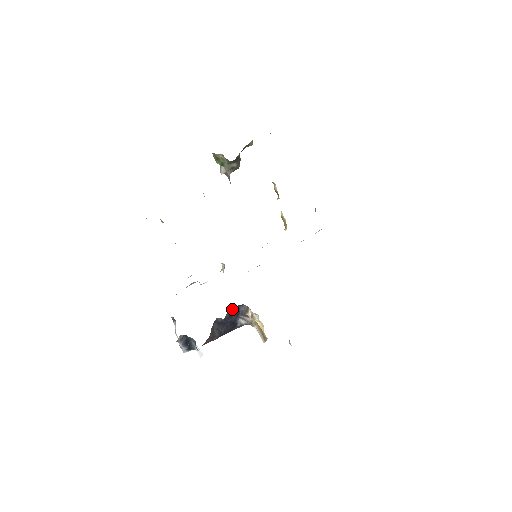
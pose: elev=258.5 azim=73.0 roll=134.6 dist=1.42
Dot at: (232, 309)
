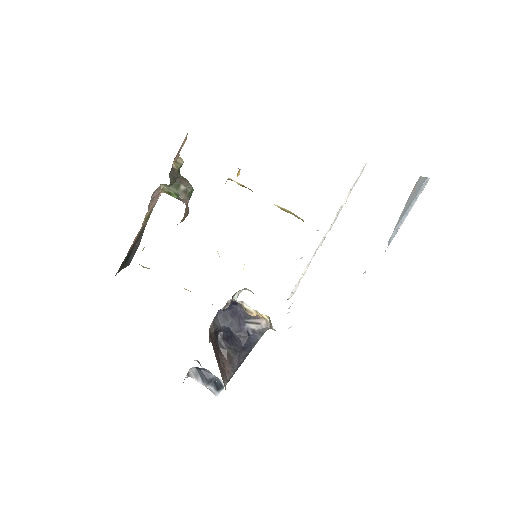
Dot at: (225, 313)
